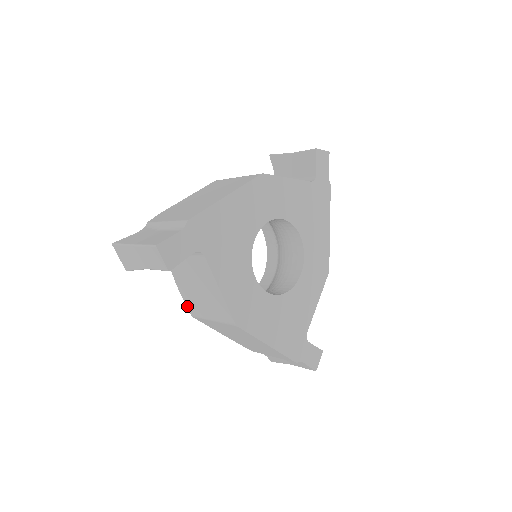
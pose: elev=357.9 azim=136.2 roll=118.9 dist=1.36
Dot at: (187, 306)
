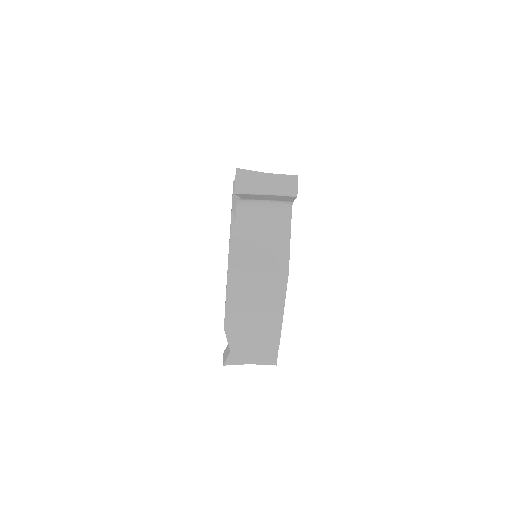
Dot at: (230, 258)
